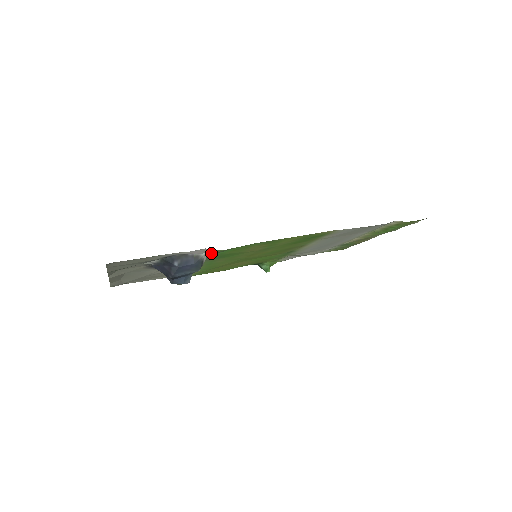
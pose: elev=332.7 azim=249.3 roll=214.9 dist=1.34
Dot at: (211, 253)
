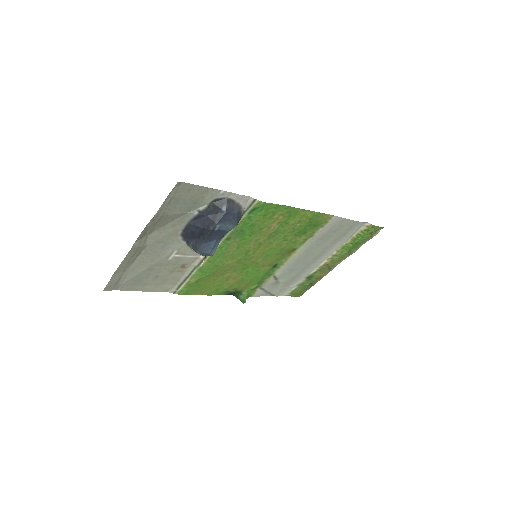
Dot at: (248, 209)
